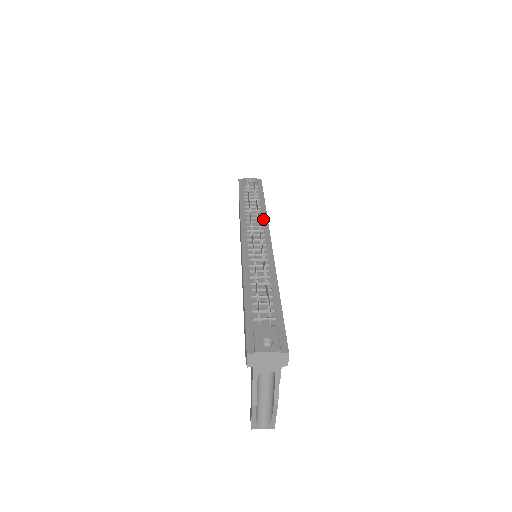
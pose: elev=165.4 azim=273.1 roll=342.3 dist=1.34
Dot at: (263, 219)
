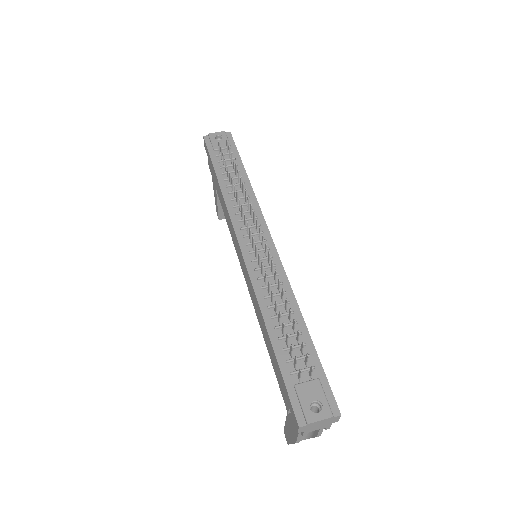
Dot at: (253, 204)
